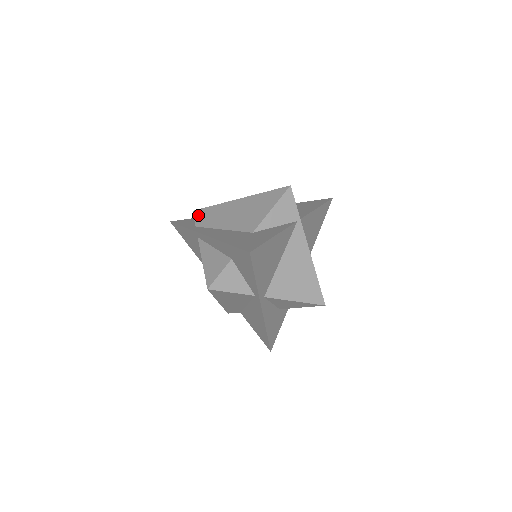
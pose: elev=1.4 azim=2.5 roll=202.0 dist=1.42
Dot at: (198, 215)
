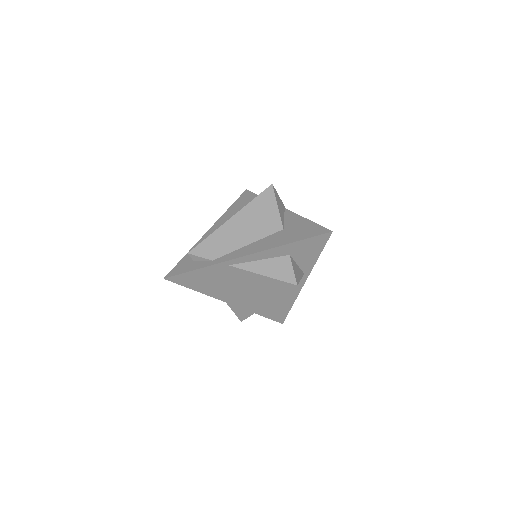
Dot at: (201, 252)
